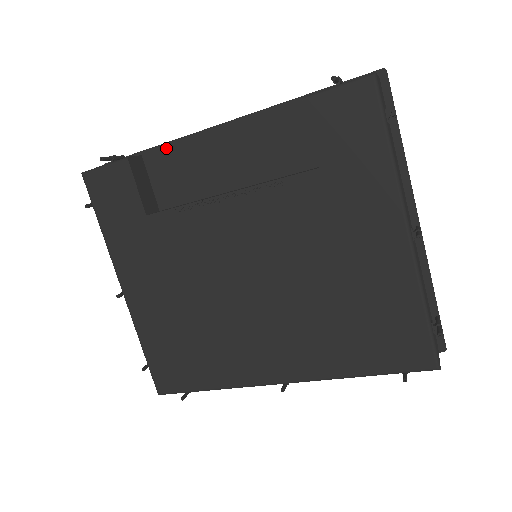
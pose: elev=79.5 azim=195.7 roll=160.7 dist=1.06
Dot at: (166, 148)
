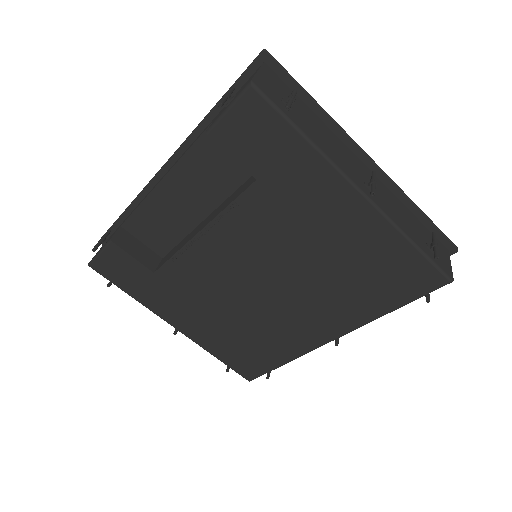
Dot at: (134, 212)
